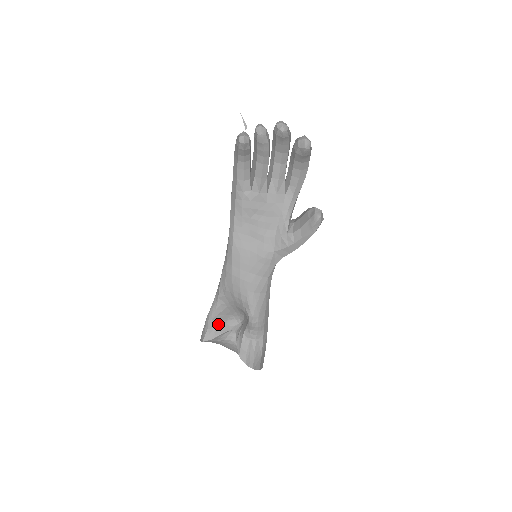
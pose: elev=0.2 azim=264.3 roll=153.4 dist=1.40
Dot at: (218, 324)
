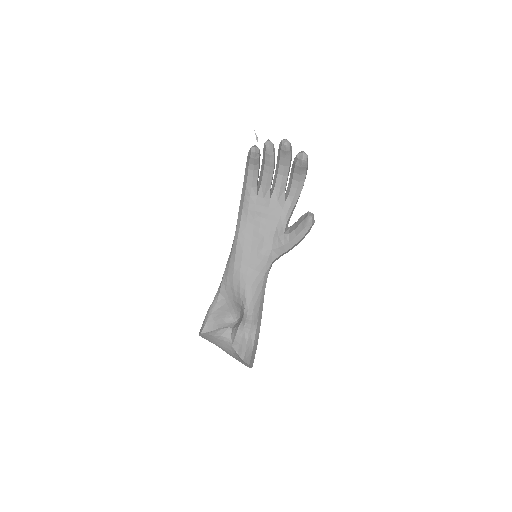
Dot at: (217, 319)
